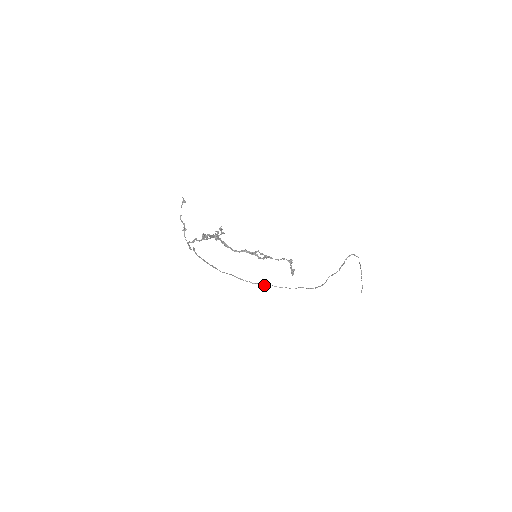
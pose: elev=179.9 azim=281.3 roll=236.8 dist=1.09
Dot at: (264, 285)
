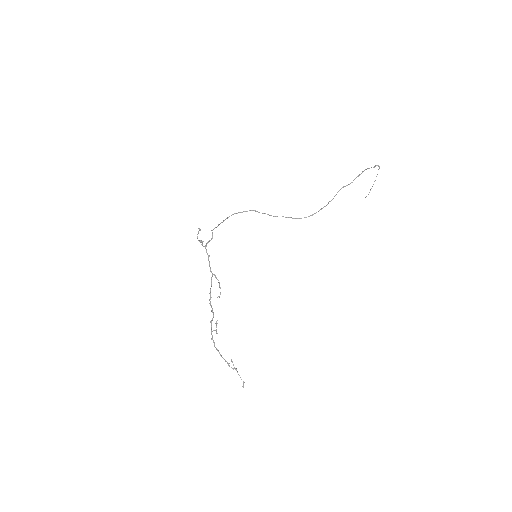
Dot at: (273, 216)
